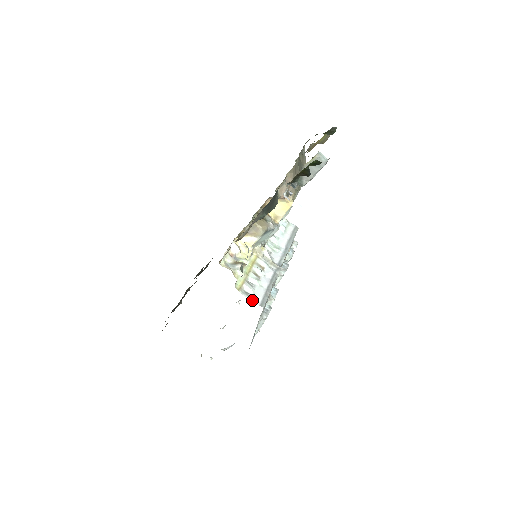
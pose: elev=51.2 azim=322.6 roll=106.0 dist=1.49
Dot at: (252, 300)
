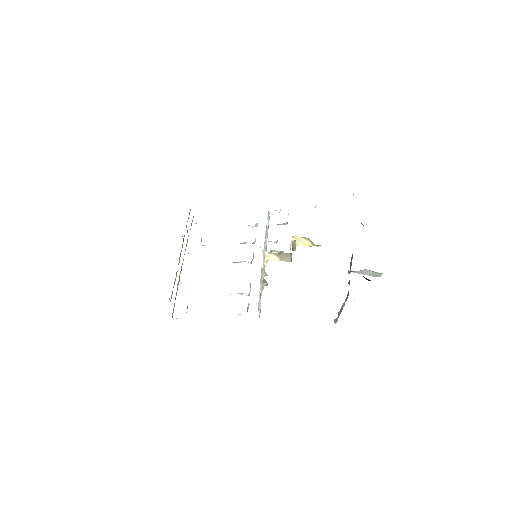
Dot at: occluded
